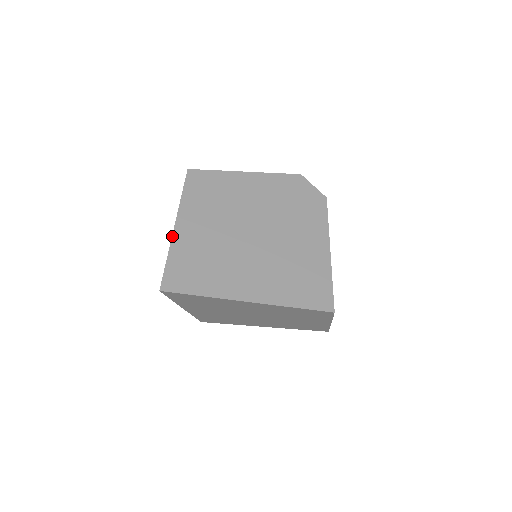
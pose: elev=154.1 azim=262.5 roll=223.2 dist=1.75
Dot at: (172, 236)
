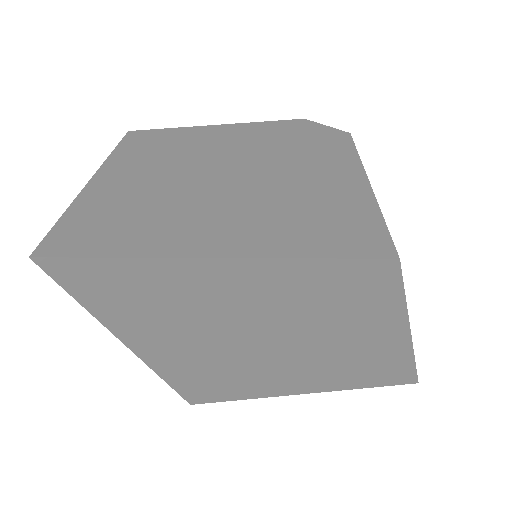
Dot at: (80, 192)
